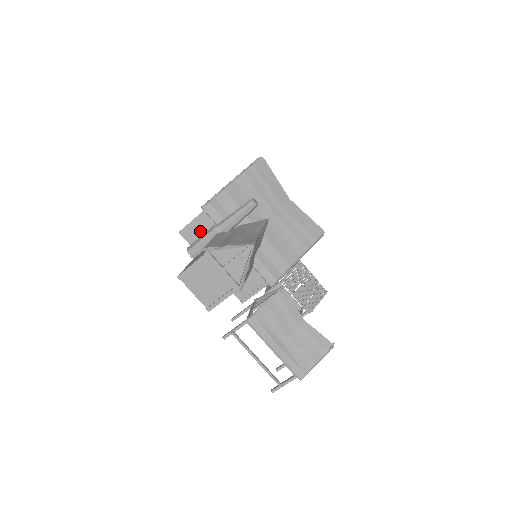
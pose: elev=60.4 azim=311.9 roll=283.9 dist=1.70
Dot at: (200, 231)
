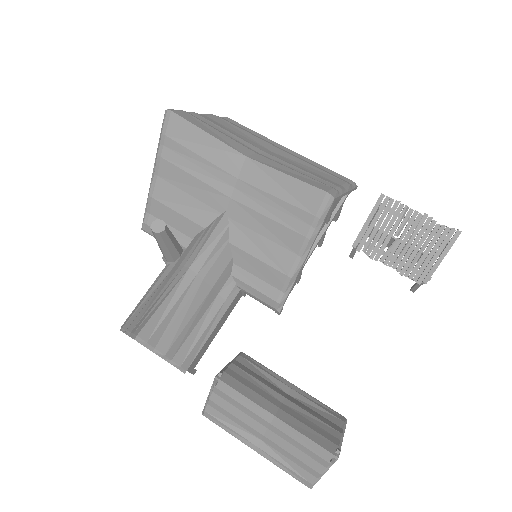
Dot at: occluded
